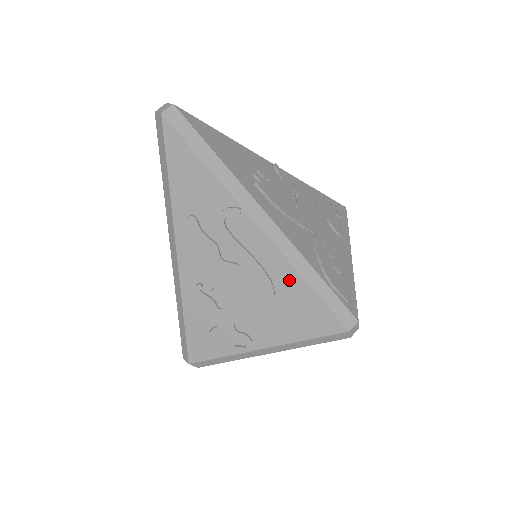
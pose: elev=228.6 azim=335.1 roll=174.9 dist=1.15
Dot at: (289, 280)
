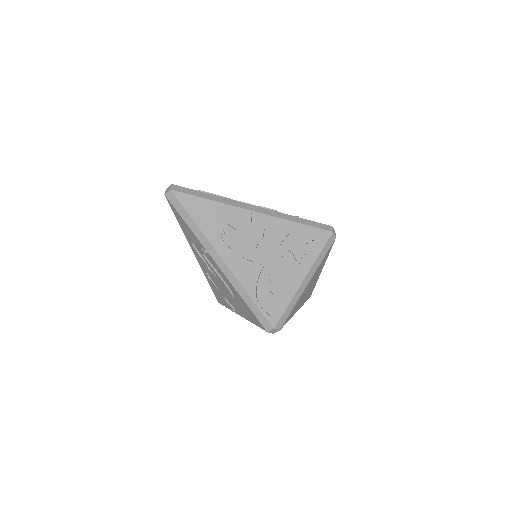
Dot at: (236, 294)
